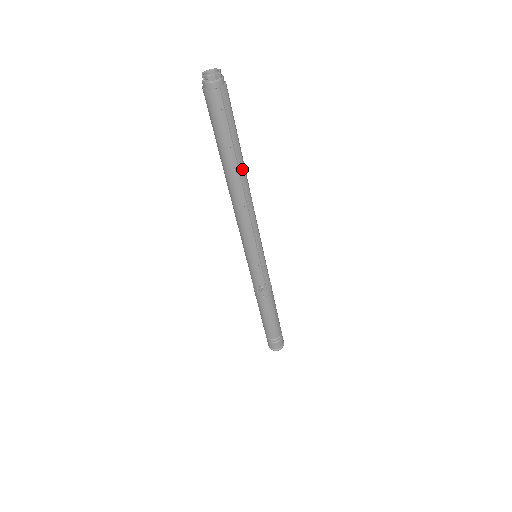
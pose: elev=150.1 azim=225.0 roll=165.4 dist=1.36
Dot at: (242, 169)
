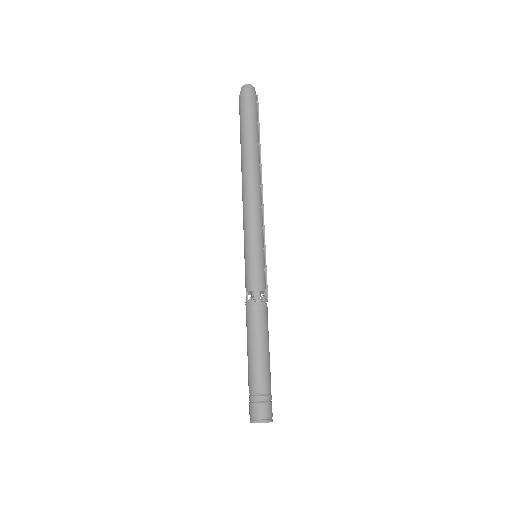
Dot at: occluded
